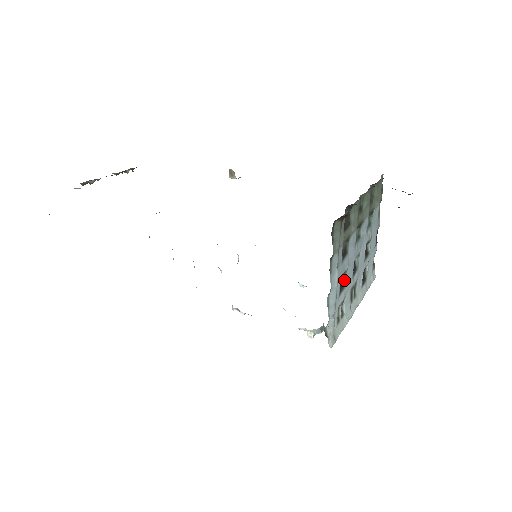
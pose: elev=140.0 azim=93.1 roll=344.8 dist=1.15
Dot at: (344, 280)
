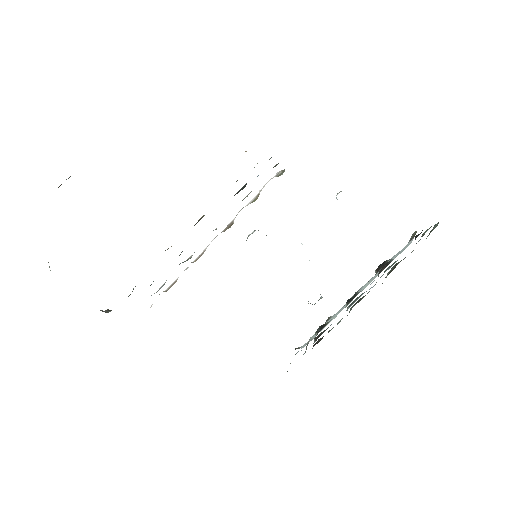
Dot at: occluded
